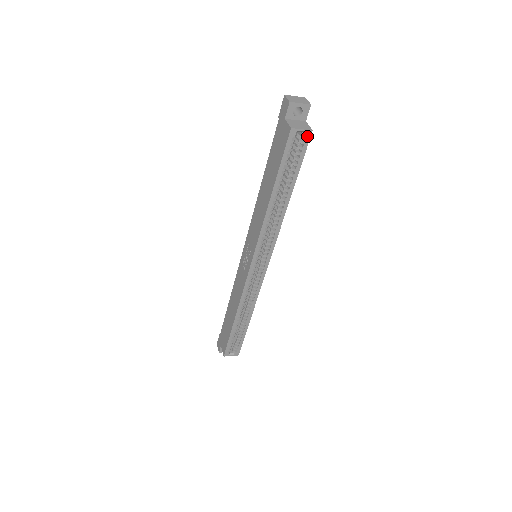
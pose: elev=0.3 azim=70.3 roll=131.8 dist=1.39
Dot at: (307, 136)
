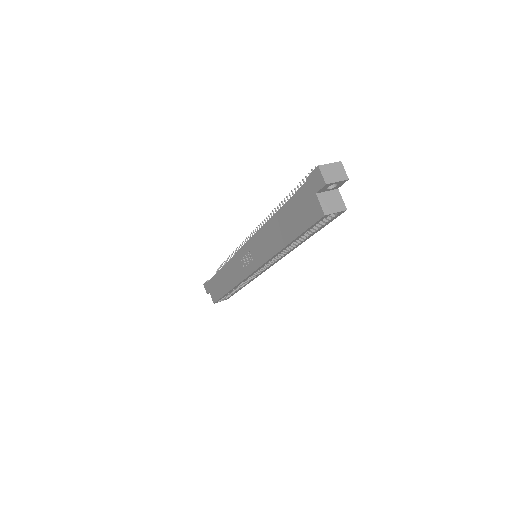
Dot at: (339, 213)
